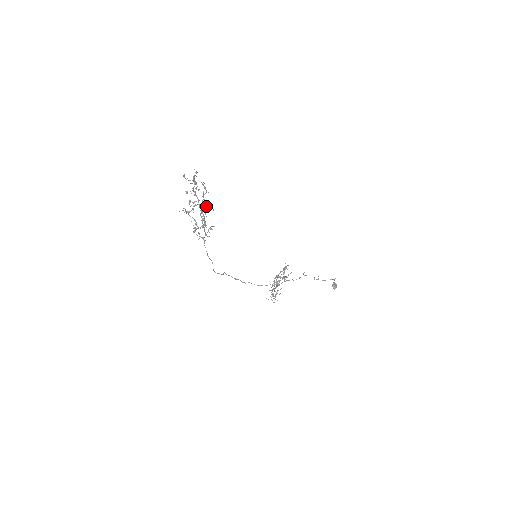
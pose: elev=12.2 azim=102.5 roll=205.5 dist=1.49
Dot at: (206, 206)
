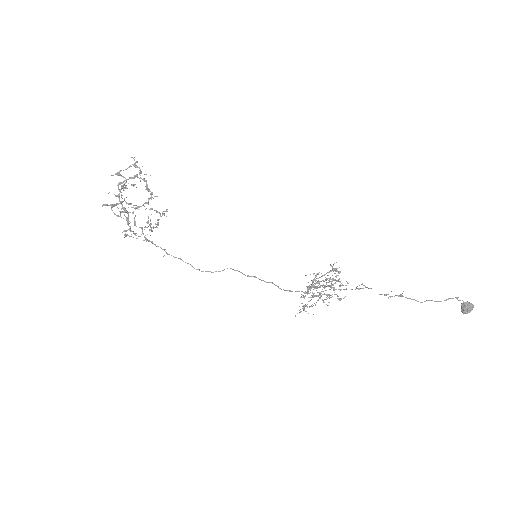
Dot at: (137, 206)
